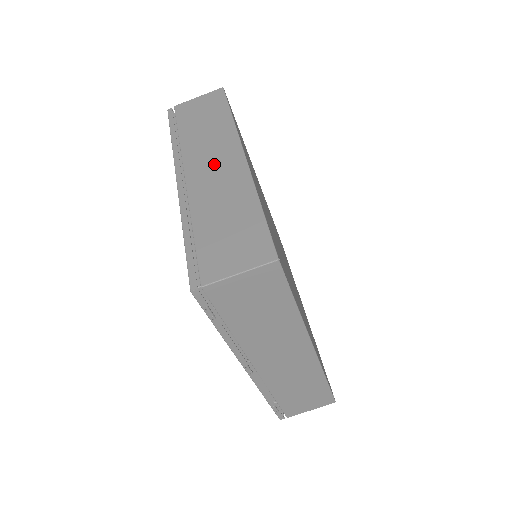
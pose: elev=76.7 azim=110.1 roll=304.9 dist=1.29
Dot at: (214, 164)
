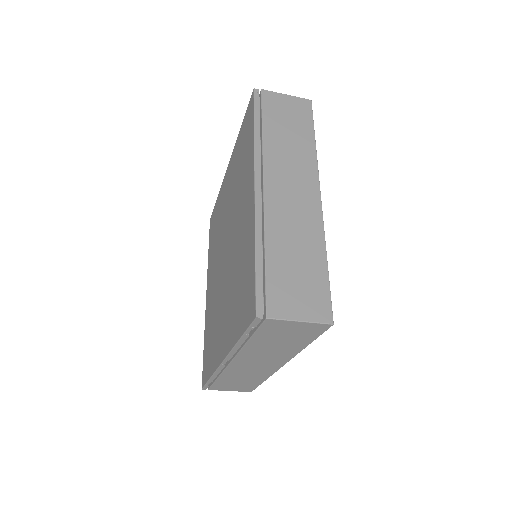
Dot at: (293, 189)
